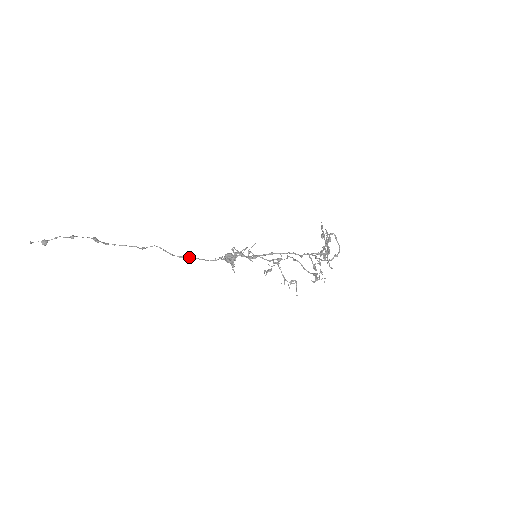
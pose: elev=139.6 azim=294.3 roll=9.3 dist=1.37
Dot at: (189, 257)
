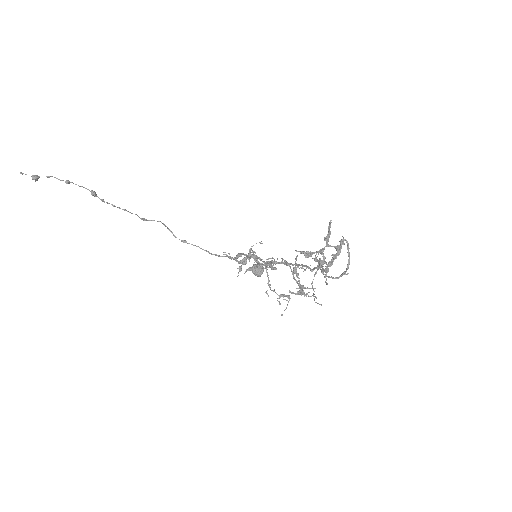
Dot at: (191, 244)
